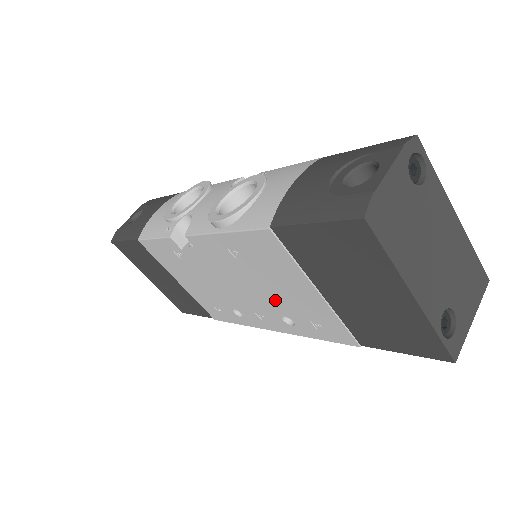
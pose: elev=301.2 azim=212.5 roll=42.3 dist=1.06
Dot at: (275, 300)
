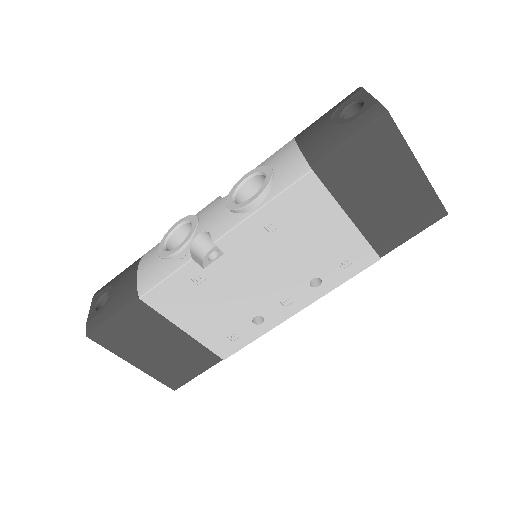
Dot at: (305, 262)
